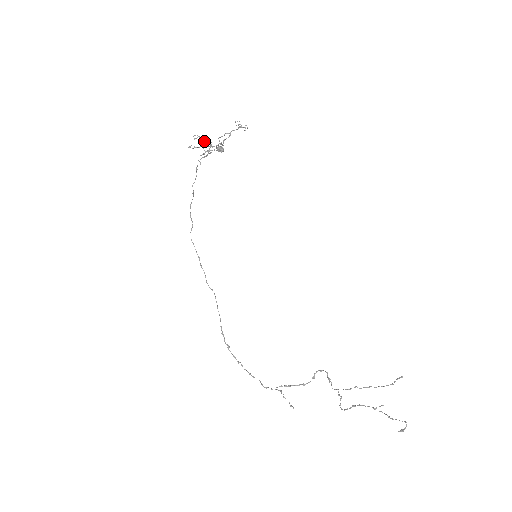
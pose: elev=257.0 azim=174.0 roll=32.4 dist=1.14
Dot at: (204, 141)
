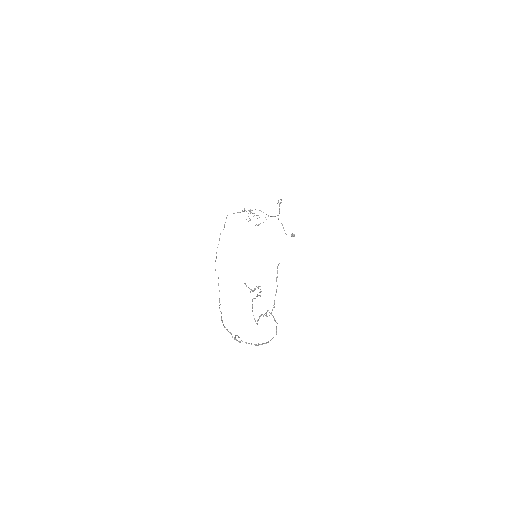
Dot at: (251, 212)
